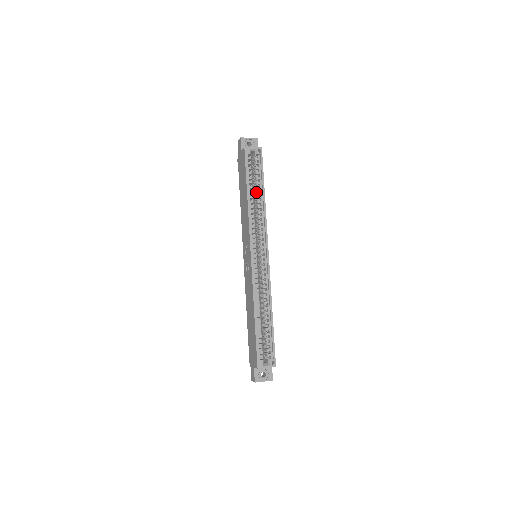
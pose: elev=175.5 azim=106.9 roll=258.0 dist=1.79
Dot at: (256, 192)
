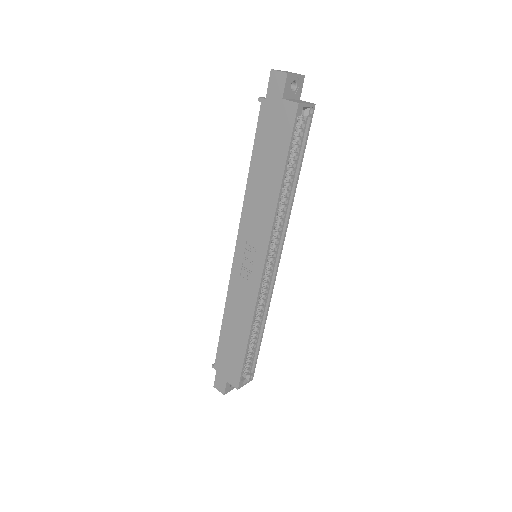
Dot at: (287, 175)
